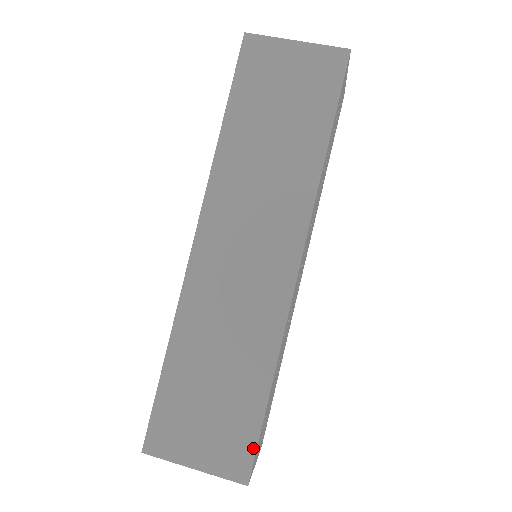
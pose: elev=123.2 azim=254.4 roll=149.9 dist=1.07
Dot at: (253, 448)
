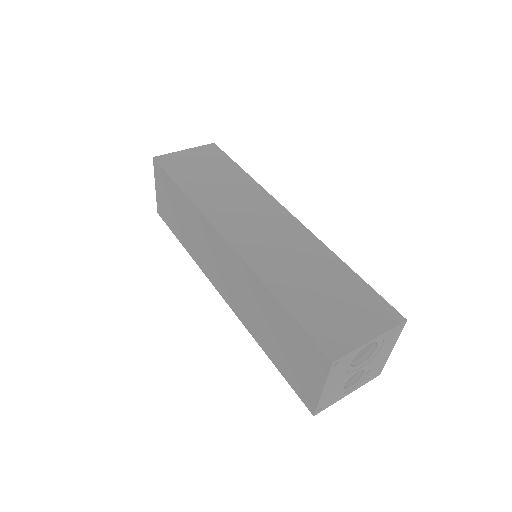
Dot at: (382, 300)
